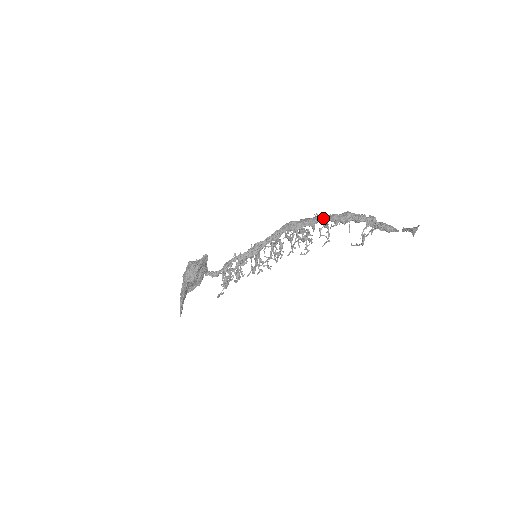
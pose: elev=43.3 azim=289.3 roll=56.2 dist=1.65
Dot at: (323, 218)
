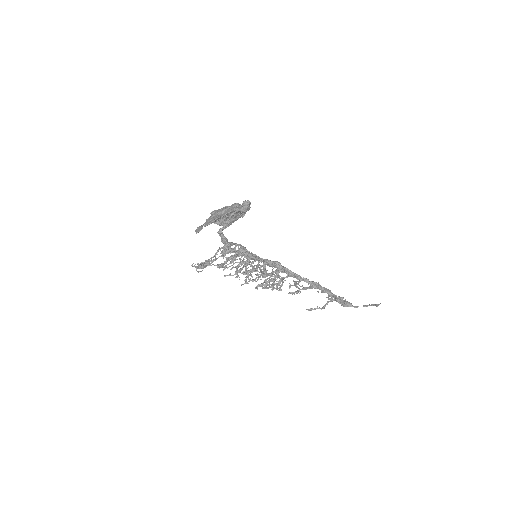
Dot at: occluded
